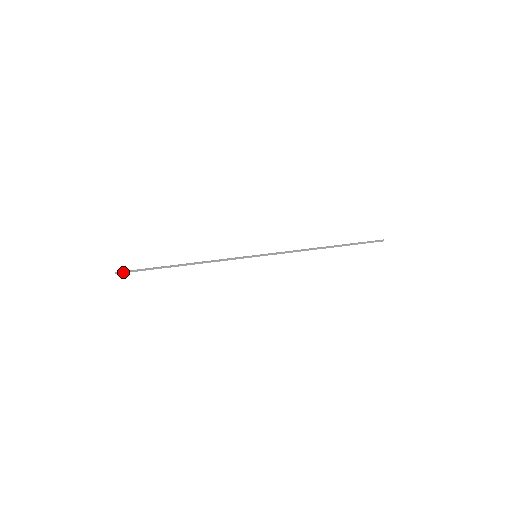
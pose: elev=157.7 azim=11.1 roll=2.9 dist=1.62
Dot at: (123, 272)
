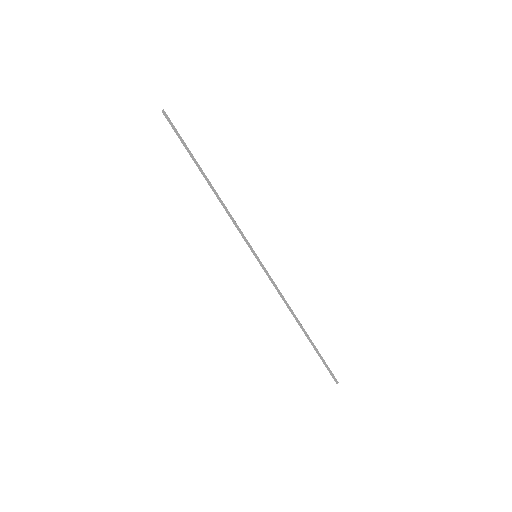
Dot at: (168, 119)
